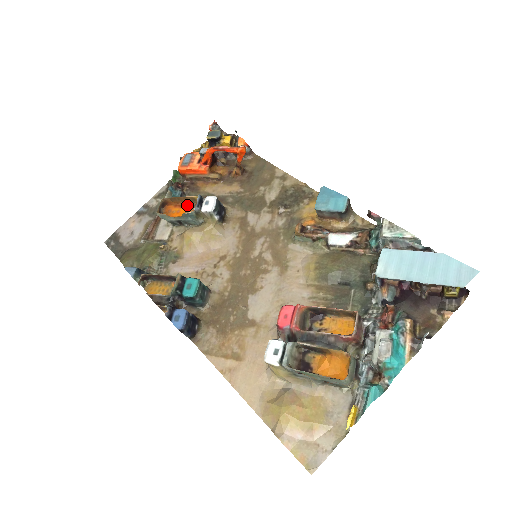
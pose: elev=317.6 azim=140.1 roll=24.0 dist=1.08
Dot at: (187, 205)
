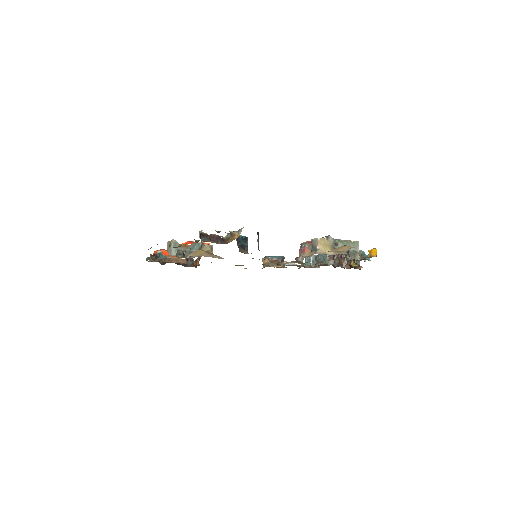
Dot at: occluded
